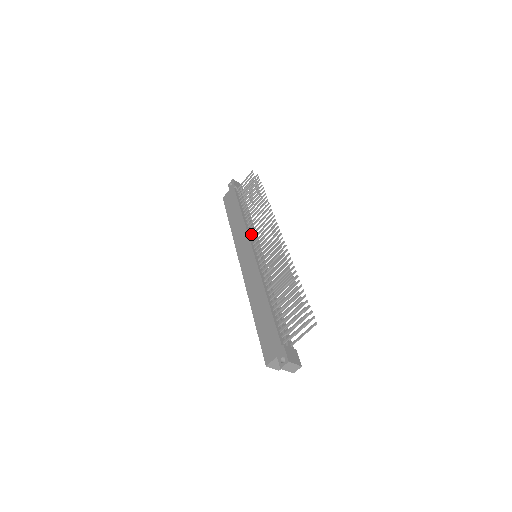
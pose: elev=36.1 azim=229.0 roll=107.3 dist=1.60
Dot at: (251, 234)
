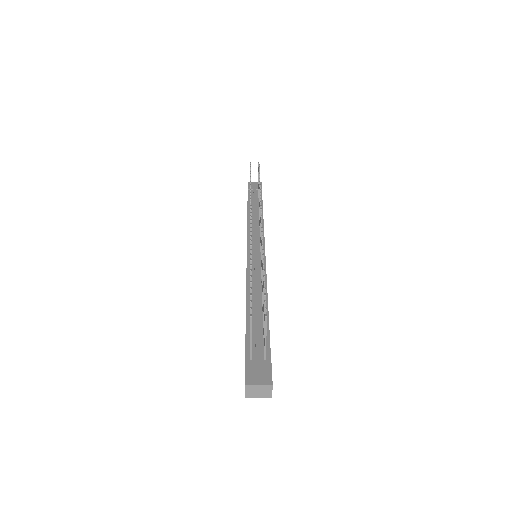
Dot at: (253, 233)
